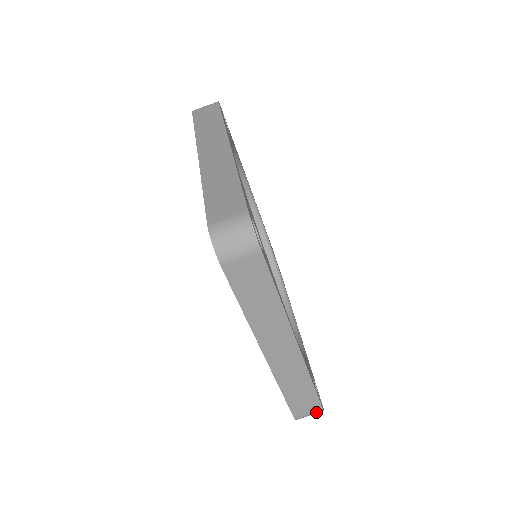
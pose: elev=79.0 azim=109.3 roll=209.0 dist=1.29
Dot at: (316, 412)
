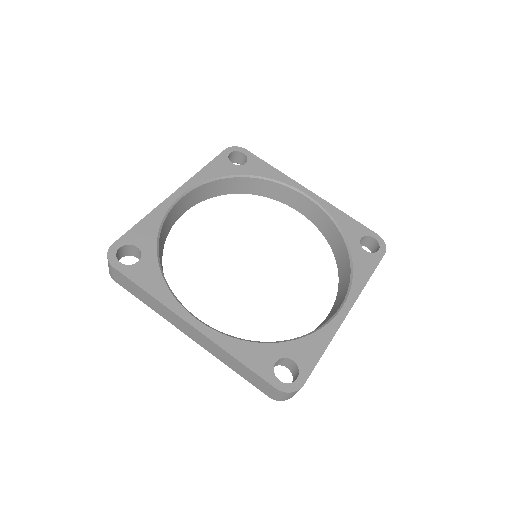
Dot at: occluded
